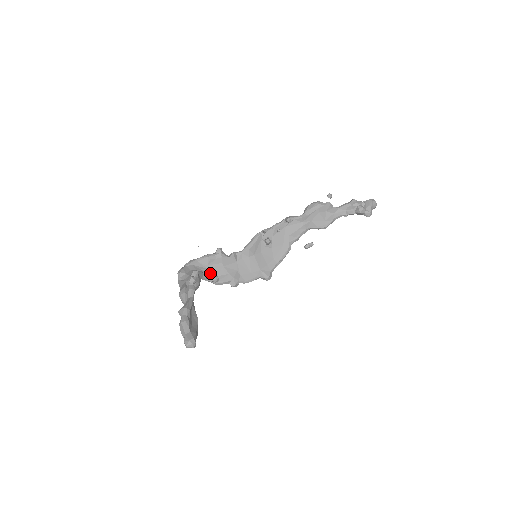
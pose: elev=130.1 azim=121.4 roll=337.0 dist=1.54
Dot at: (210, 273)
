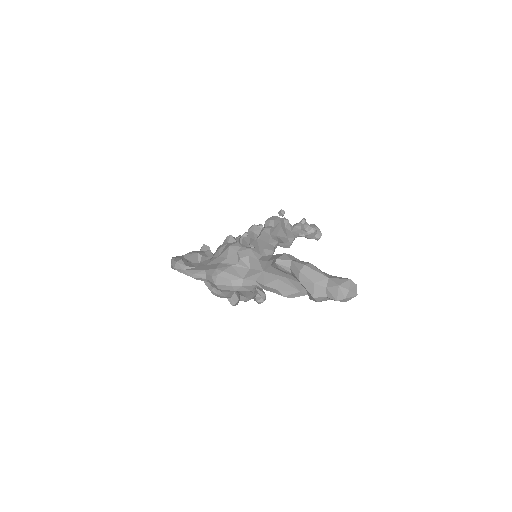
Dot at: occluded
